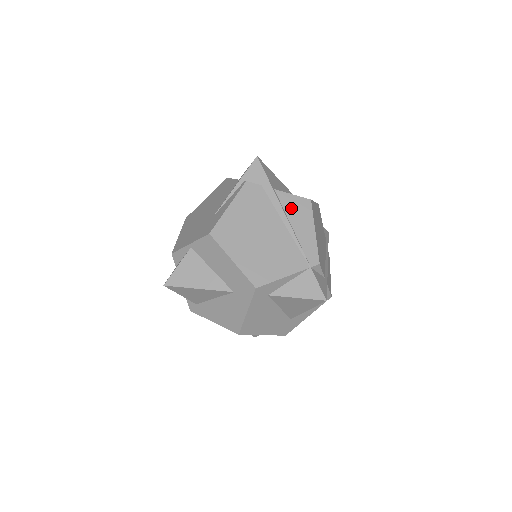
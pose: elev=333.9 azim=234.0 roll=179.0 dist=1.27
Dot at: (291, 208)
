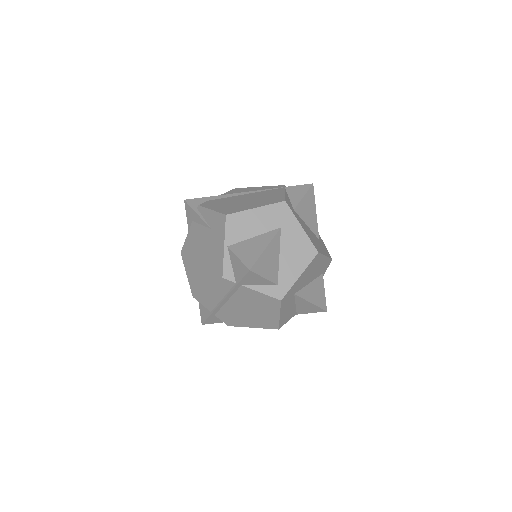
Dot at: occluded
